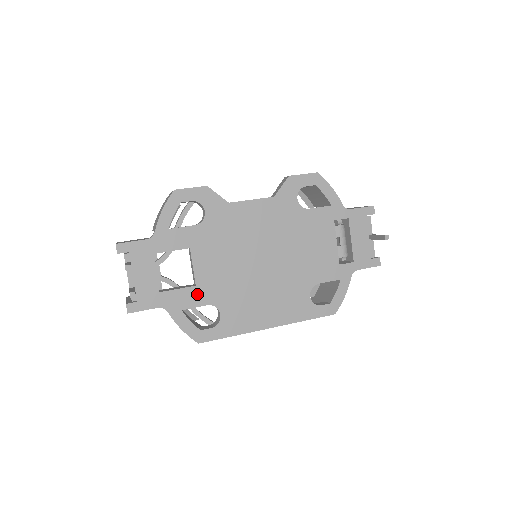
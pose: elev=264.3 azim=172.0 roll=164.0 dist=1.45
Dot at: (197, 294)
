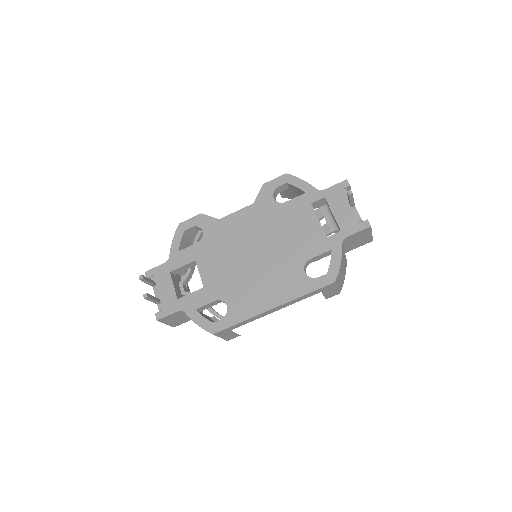
Dot at: (206, 294)
